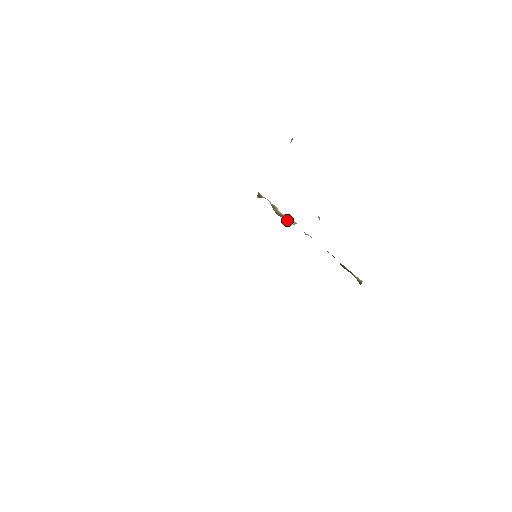
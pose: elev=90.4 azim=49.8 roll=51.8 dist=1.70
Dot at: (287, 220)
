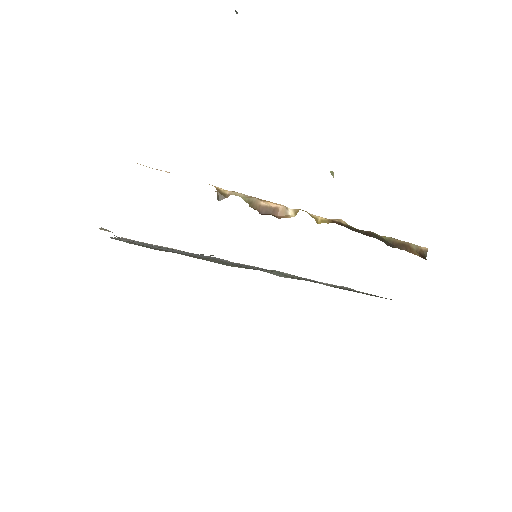
Dot at: (281, 213)
